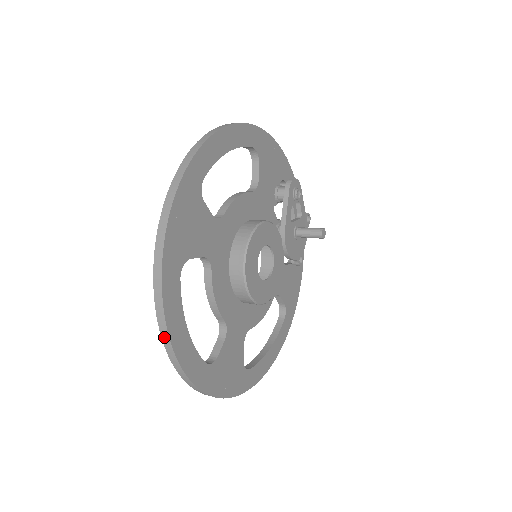
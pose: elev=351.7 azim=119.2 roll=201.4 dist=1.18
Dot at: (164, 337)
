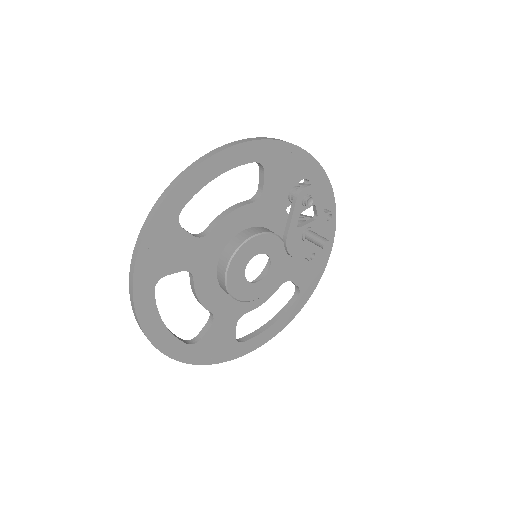
Dot at: (142, 330)
